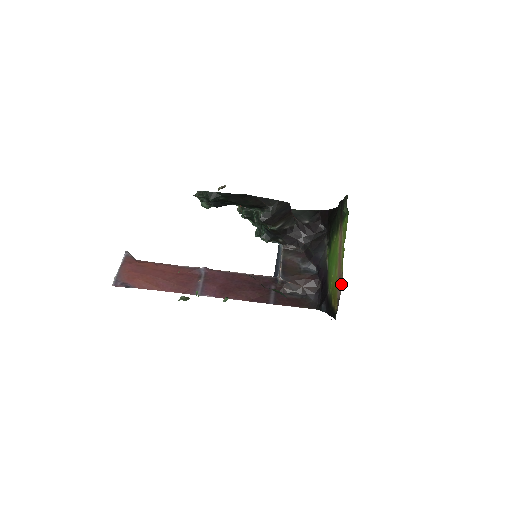
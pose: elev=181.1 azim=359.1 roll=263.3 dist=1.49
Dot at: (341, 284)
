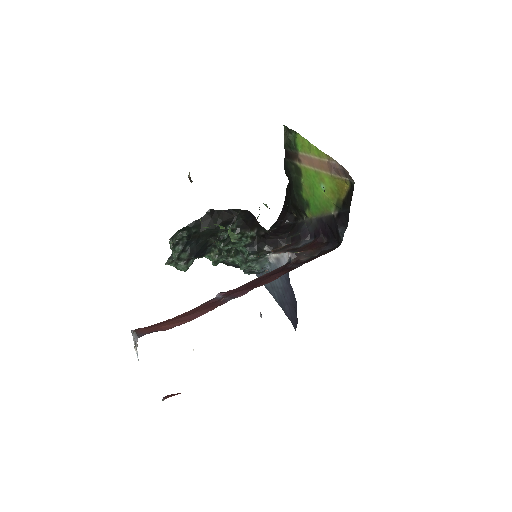
Dot at: (334, 161)
